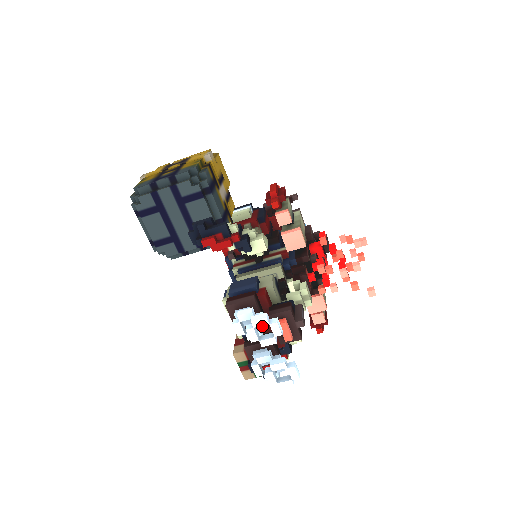
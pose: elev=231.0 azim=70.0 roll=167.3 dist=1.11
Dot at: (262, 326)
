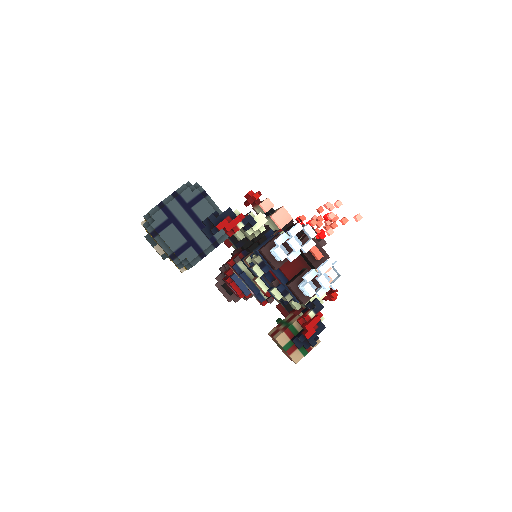
Dot at: occluded
